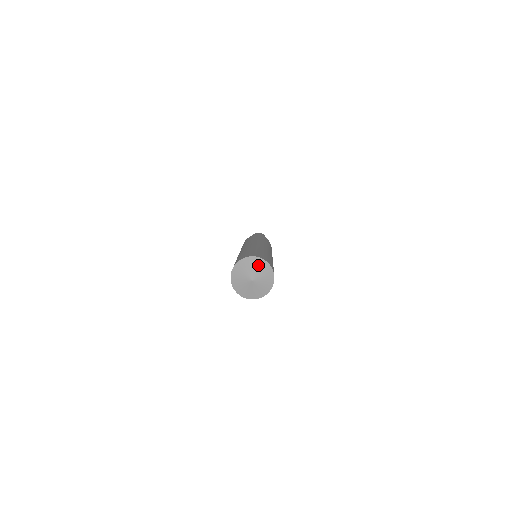
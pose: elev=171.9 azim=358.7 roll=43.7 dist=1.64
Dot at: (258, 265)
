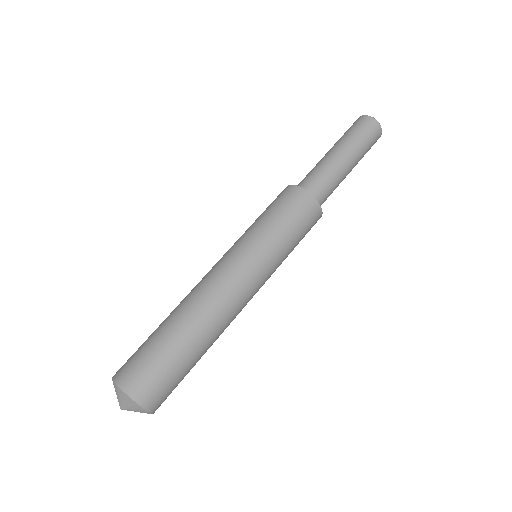
Dot at: (126, 401)
